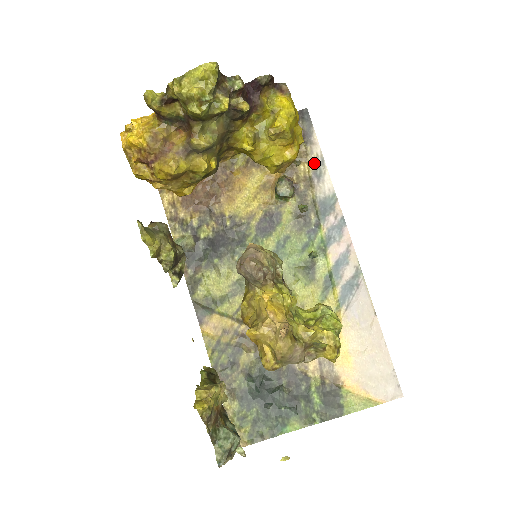
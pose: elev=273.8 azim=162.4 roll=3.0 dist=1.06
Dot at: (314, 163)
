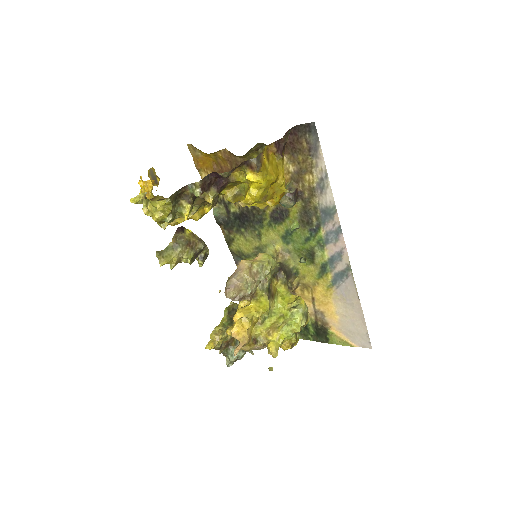
Dot at: (318, 176)
